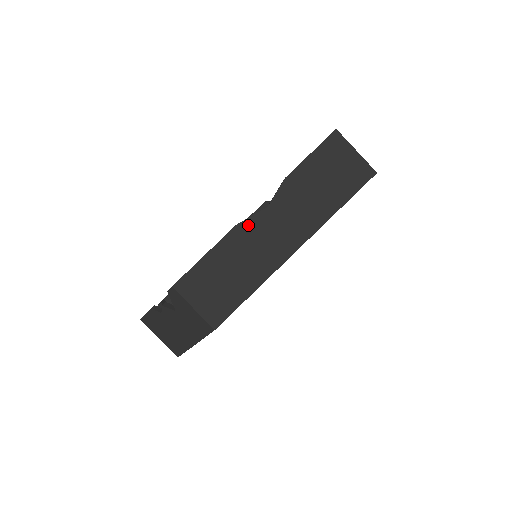
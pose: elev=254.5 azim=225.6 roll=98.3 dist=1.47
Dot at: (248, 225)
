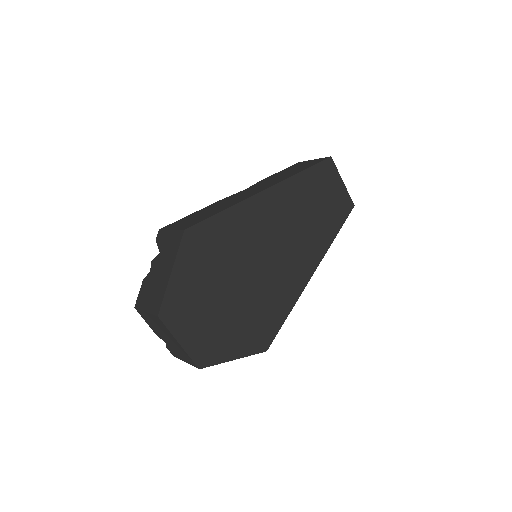
Dot at: (229, 197)
